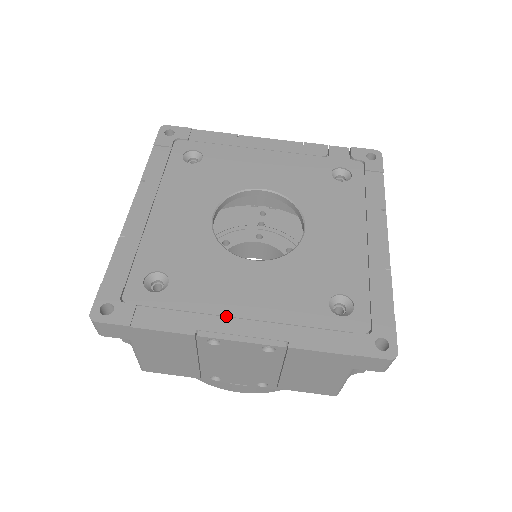
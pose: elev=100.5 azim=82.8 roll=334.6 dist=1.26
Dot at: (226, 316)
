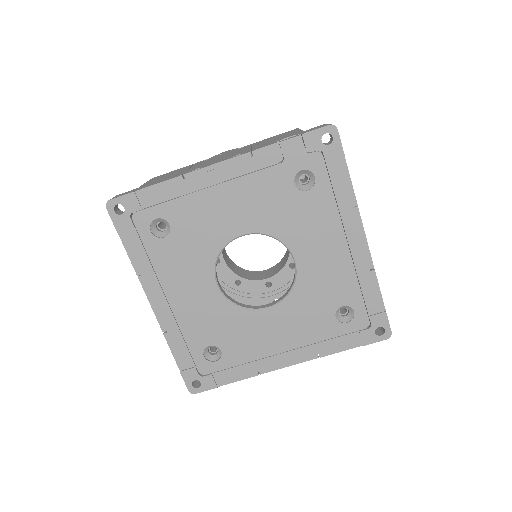
Dot at: (271, 356)
